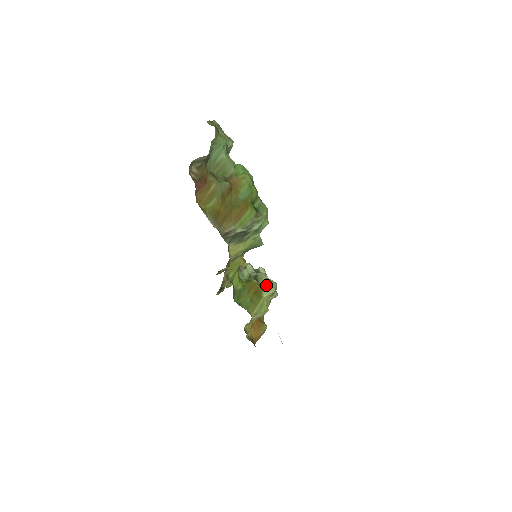
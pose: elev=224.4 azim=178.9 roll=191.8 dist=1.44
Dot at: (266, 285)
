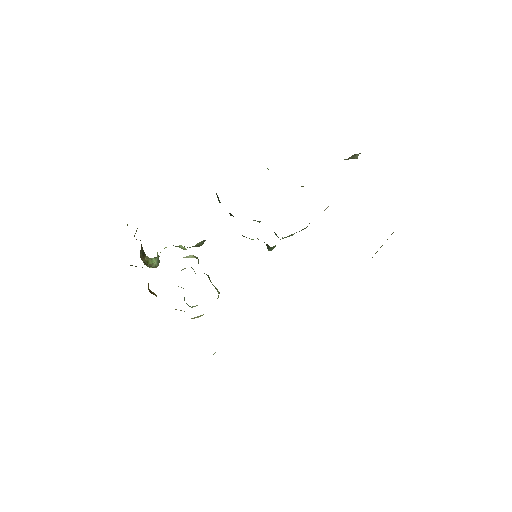
Dot at: (217, 289)
